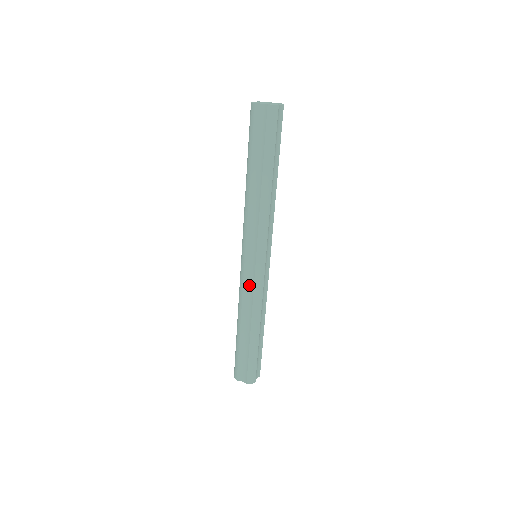
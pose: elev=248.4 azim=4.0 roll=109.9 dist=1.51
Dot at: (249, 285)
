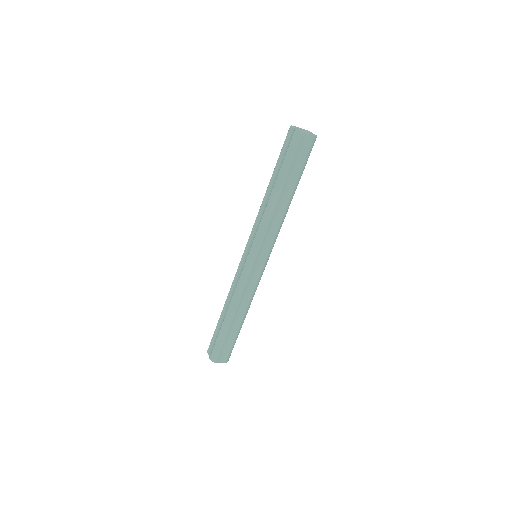
Dot at: (239, 275)
